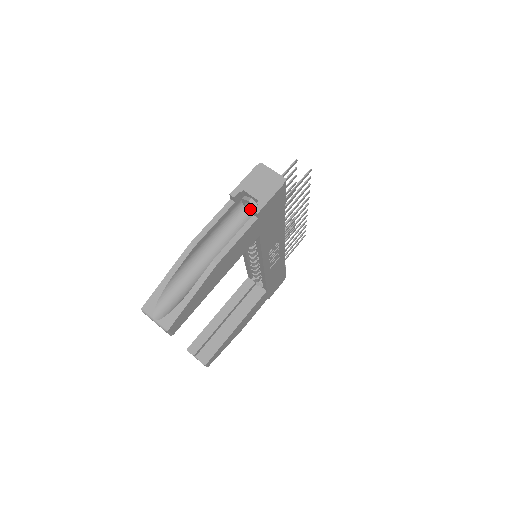
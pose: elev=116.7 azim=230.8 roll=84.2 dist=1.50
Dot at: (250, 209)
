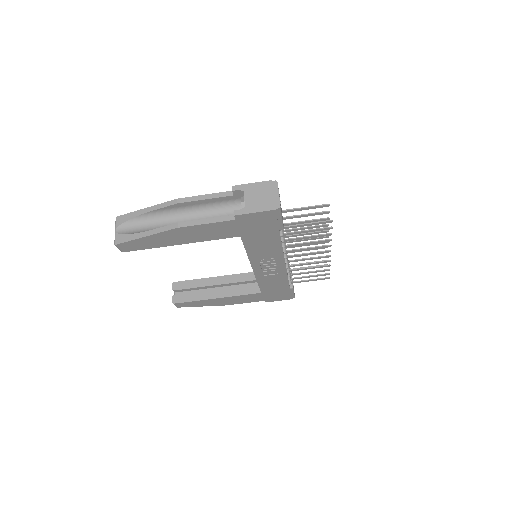
Dot at: occluded
